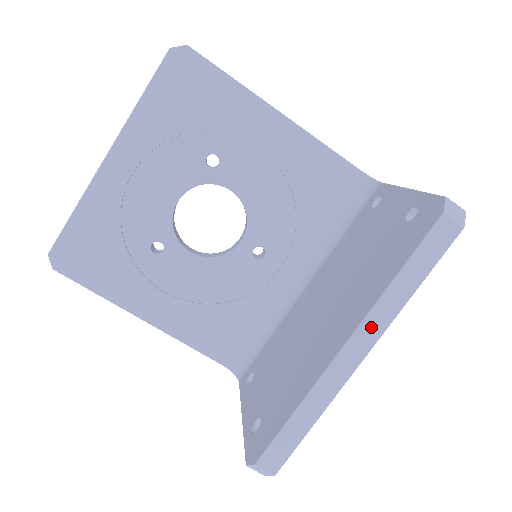
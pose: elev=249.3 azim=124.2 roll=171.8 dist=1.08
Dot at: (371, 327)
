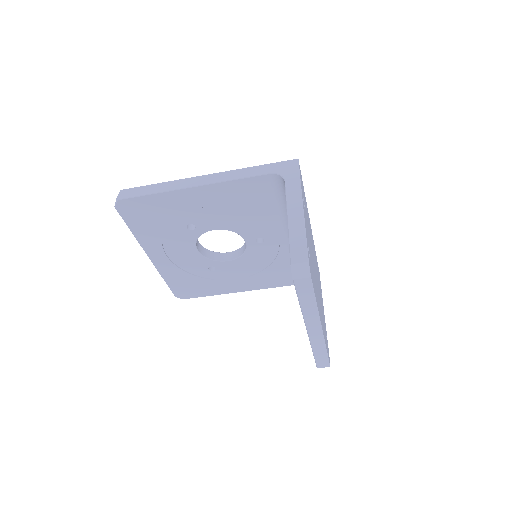
Dot at: (311, 322)
